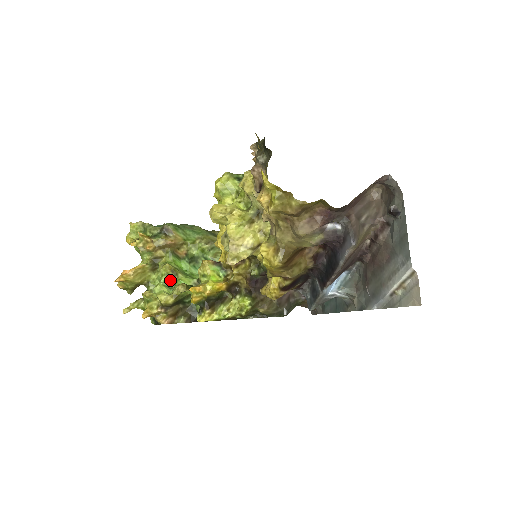
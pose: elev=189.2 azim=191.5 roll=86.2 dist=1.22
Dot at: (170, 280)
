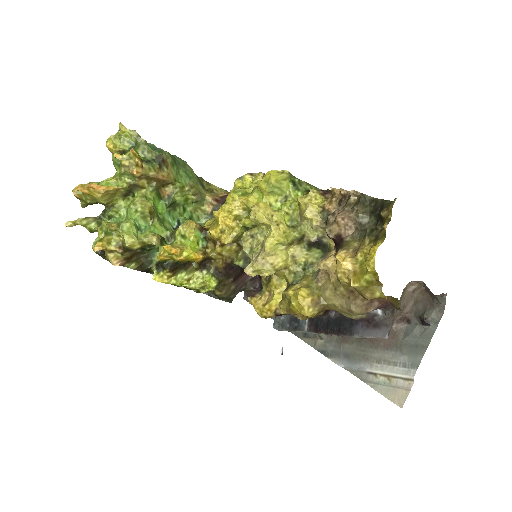
Dot at: (142, 220)
